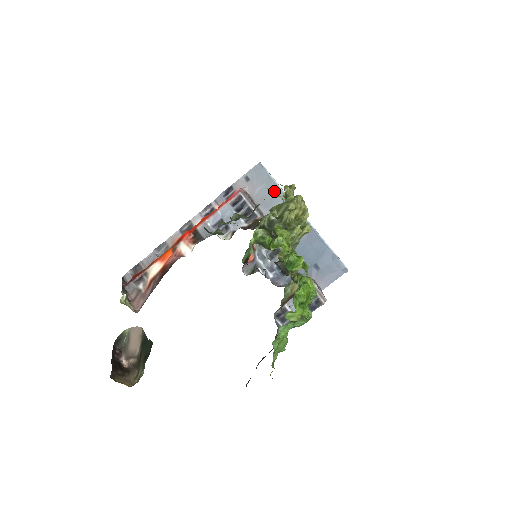
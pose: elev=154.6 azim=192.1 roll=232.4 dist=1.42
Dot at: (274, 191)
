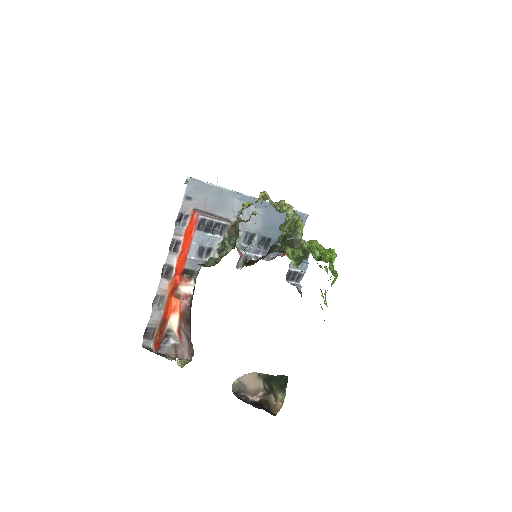
Dot at: (244, 203)
